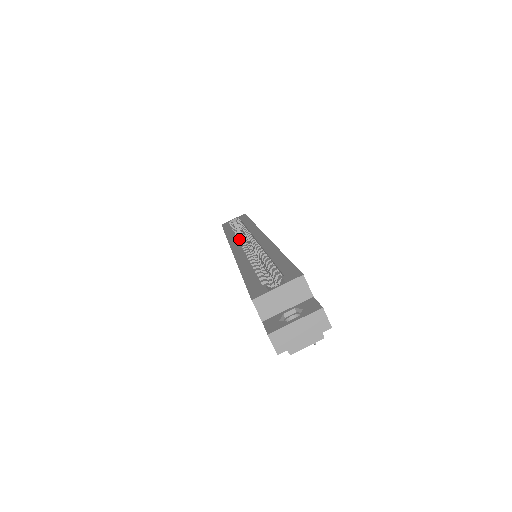
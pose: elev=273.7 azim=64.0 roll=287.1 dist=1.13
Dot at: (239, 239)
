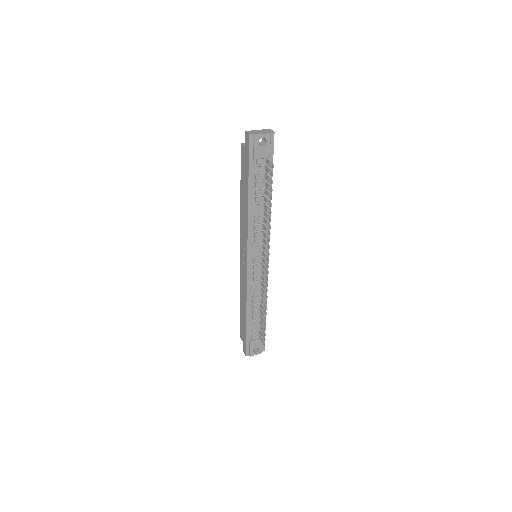
Dot at: occluded
